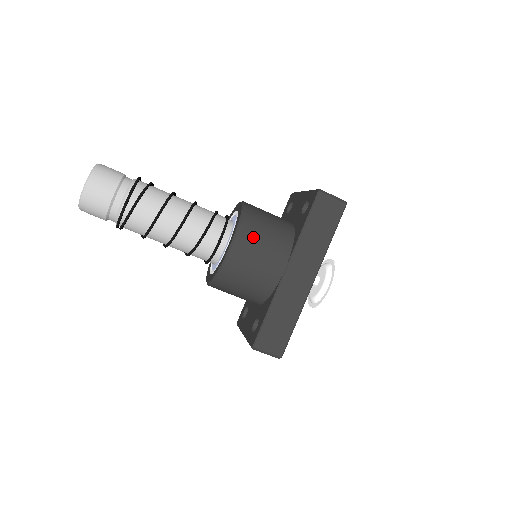
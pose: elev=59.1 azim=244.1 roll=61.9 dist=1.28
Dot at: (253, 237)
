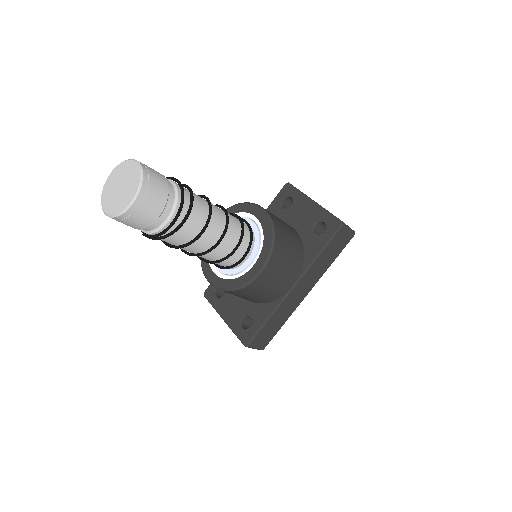
Dot at: (279, 261)
